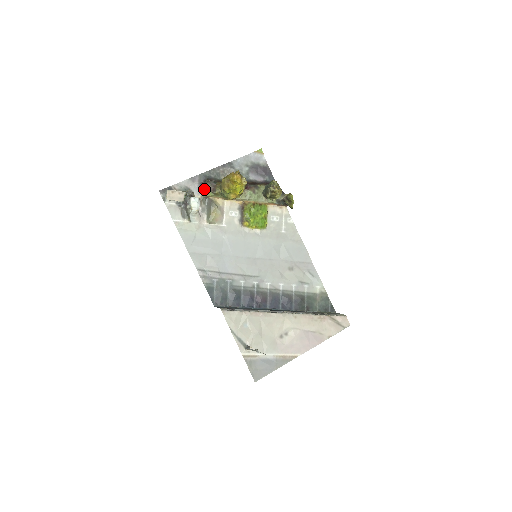
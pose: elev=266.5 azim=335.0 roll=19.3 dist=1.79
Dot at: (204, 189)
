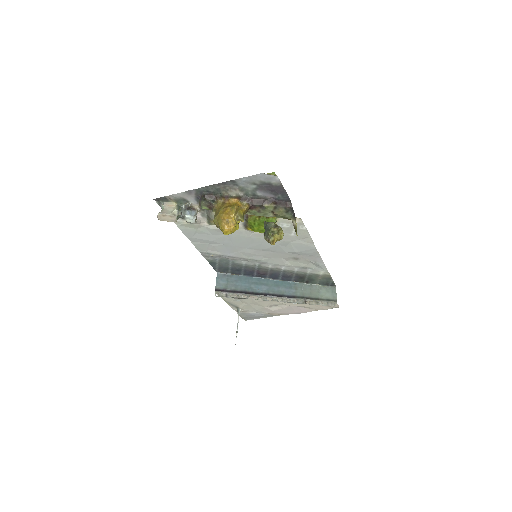
Dot at: (201, 205)
